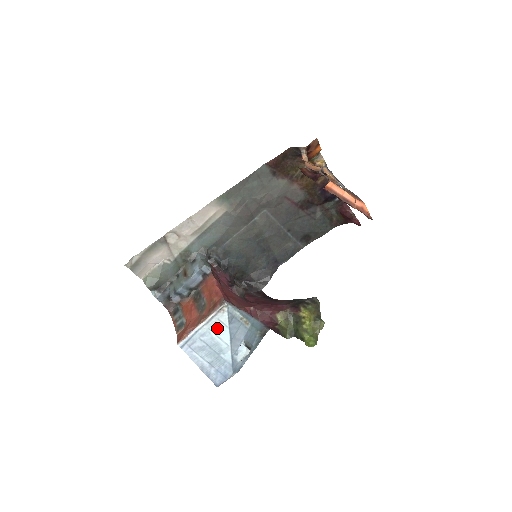
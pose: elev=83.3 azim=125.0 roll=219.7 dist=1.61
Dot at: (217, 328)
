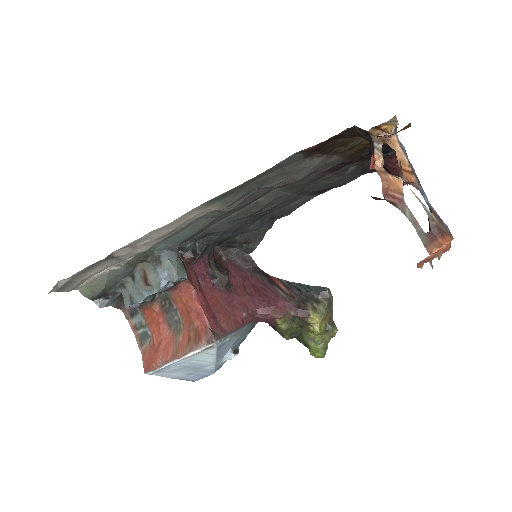
Dot at: (200, 357)
